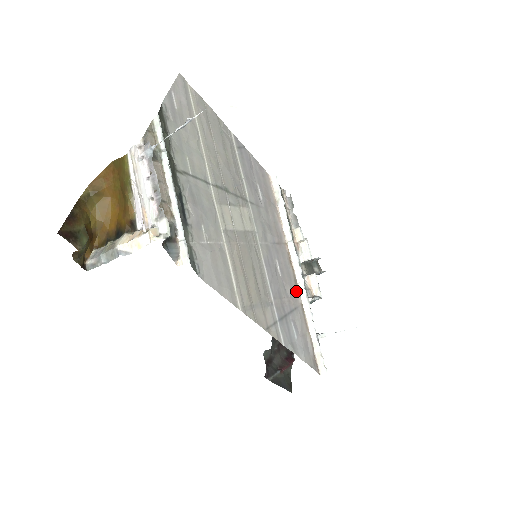
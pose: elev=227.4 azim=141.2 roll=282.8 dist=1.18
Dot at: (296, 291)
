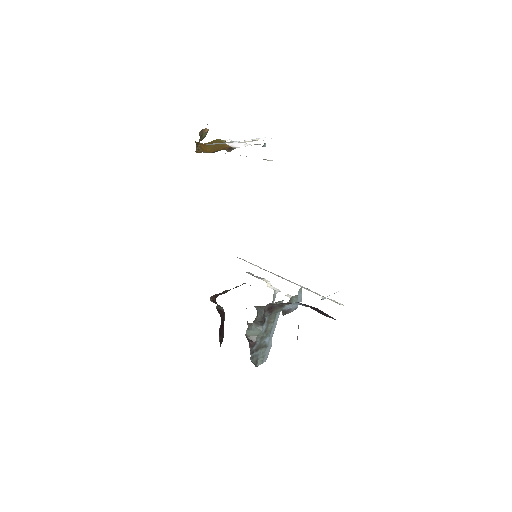
Dot at: occluded
